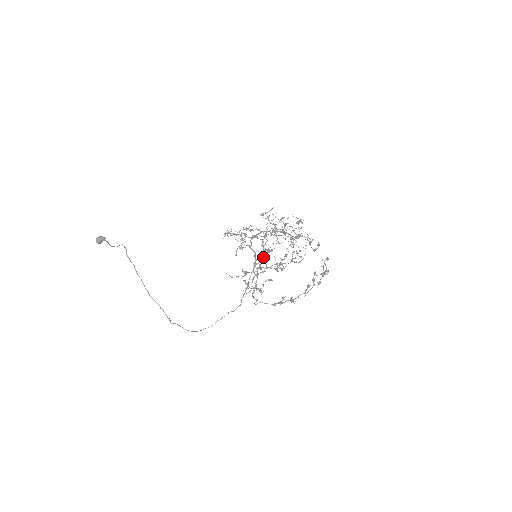
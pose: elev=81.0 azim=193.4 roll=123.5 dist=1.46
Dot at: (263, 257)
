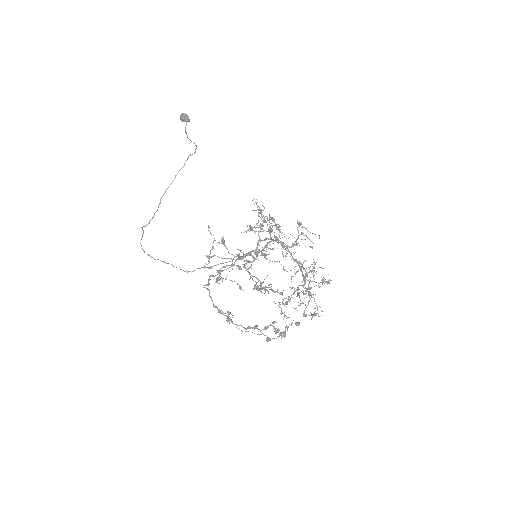
Dot at: (256, 257)
